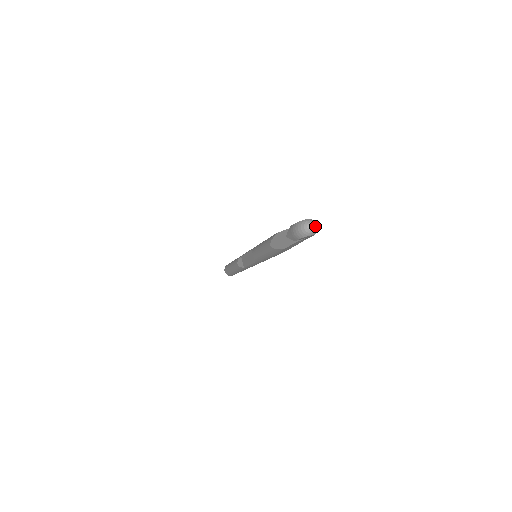
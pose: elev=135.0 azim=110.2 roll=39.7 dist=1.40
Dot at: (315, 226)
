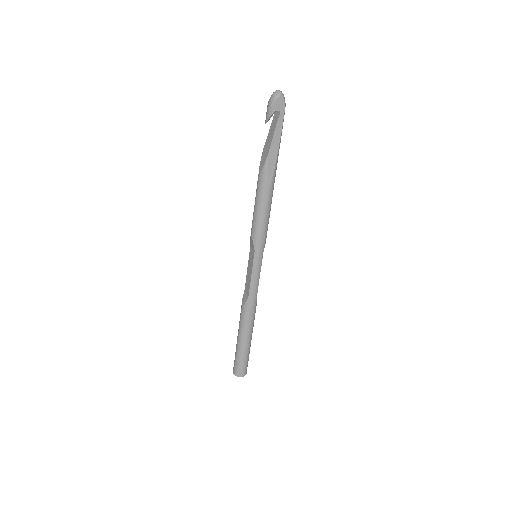
Dot at: (282, 93)
